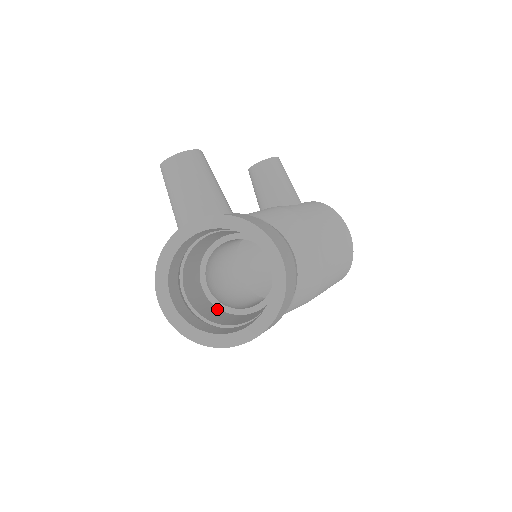
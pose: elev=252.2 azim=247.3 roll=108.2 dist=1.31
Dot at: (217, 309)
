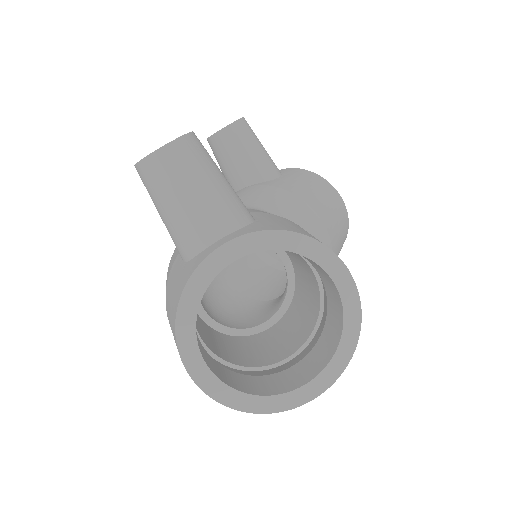
Dot at: (223, 336)
